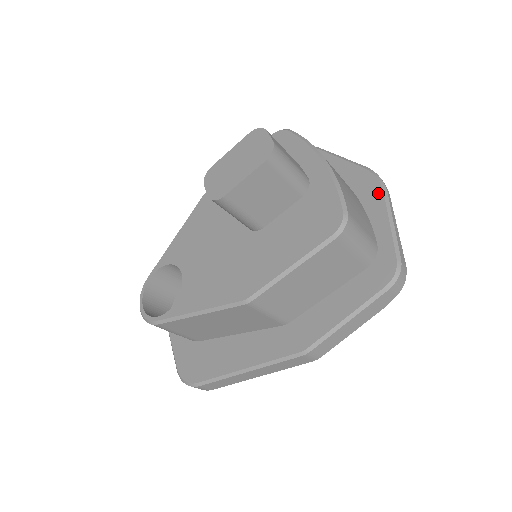
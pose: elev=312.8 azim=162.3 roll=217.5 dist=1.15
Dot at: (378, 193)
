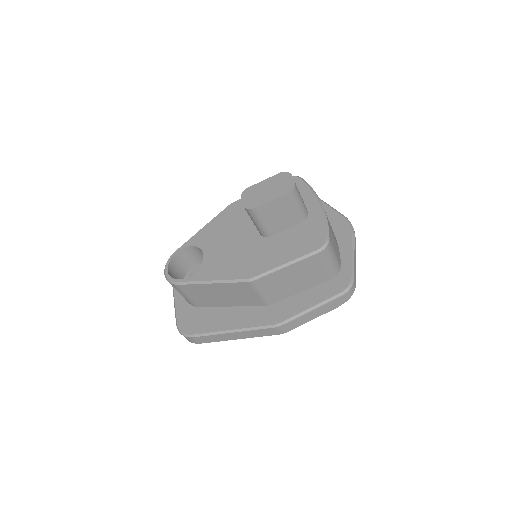
Dot at: (348, 234)
